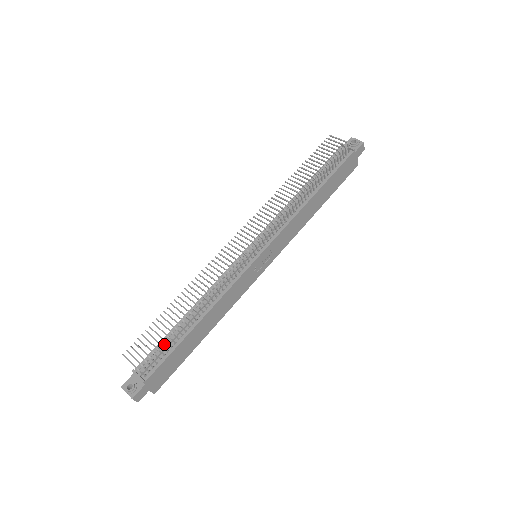
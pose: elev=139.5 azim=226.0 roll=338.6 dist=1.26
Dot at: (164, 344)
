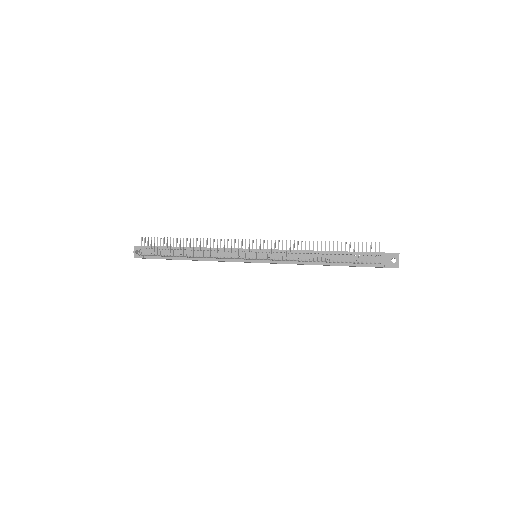
Dot at: occluded
